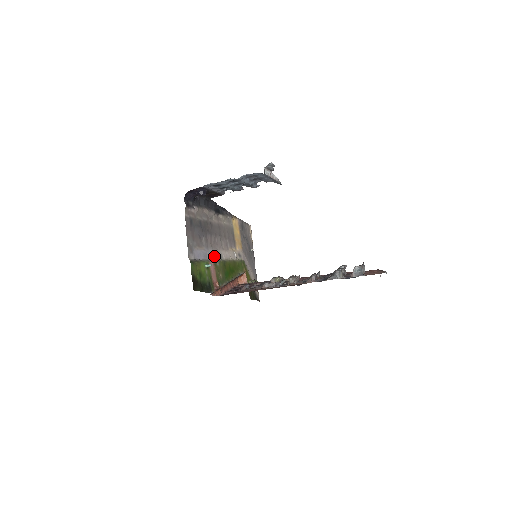
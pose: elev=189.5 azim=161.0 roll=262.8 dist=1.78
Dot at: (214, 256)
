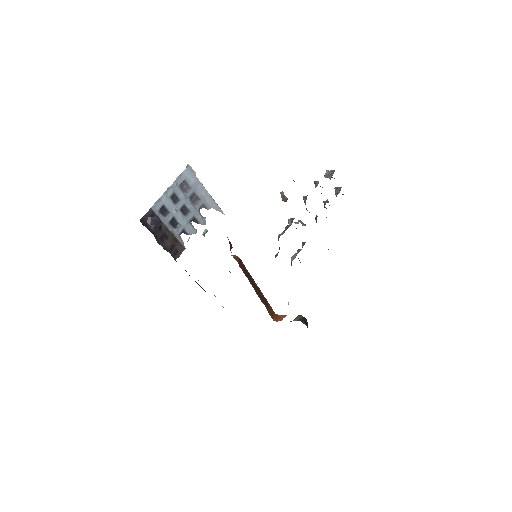
Dot at: occluded
